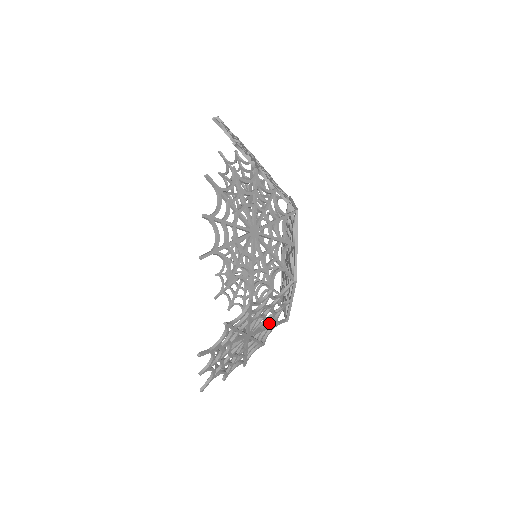
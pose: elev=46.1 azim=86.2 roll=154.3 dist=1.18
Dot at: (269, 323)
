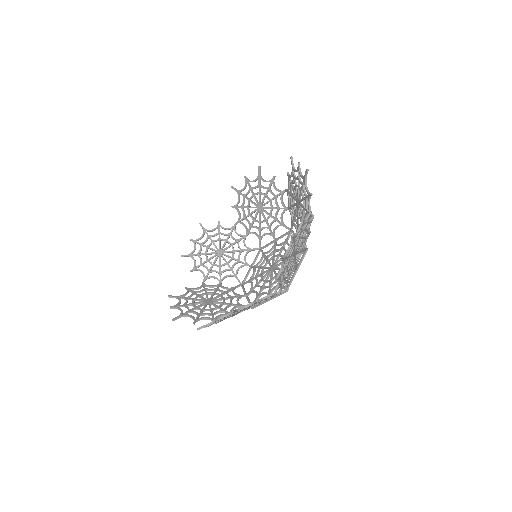
Dot at: (292, 269)
